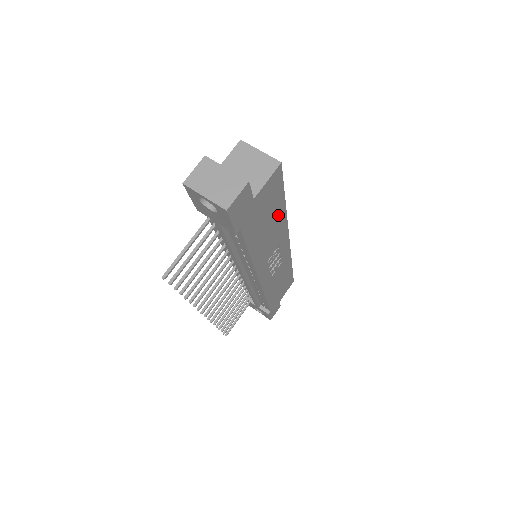
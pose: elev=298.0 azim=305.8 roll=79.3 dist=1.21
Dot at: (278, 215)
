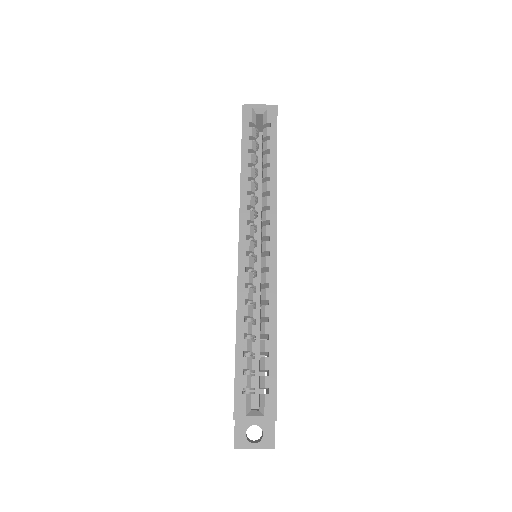
Dot at: occluded
